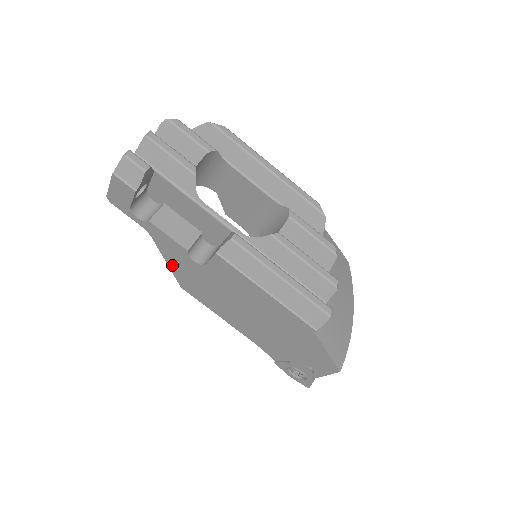
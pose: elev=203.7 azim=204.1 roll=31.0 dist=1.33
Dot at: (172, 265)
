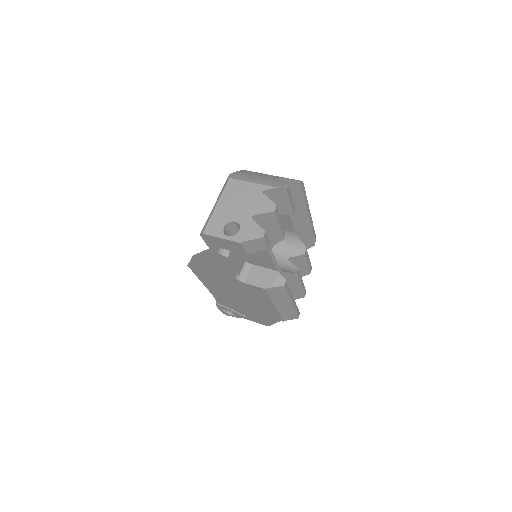
Dot at: (203, 264)
